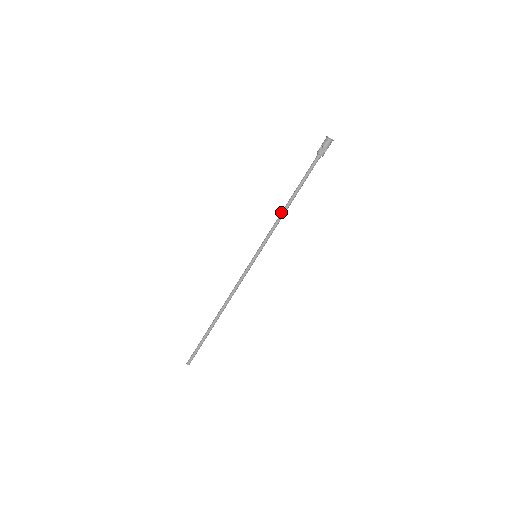
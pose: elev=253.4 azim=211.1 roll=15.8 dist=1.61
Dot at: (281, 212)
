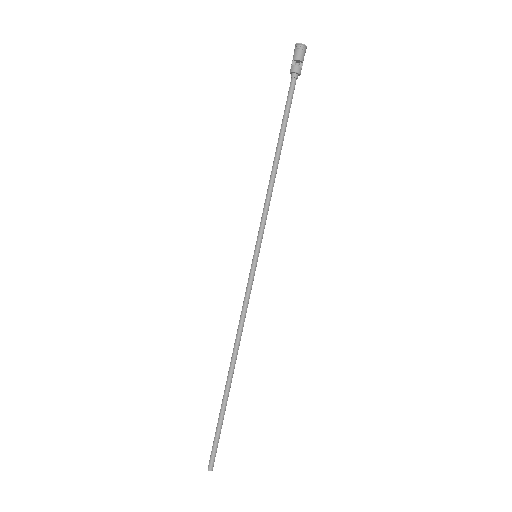
Dot at: (270, 176)
